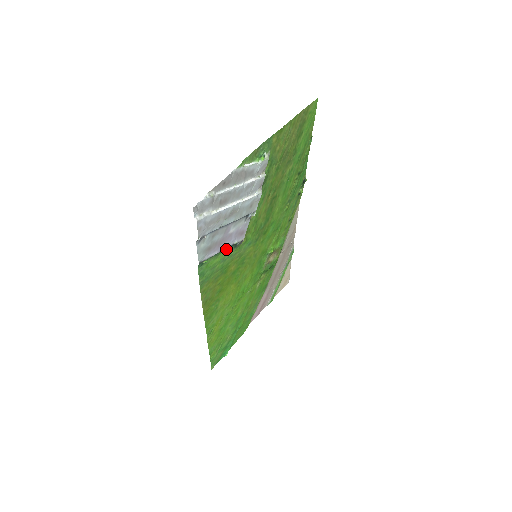
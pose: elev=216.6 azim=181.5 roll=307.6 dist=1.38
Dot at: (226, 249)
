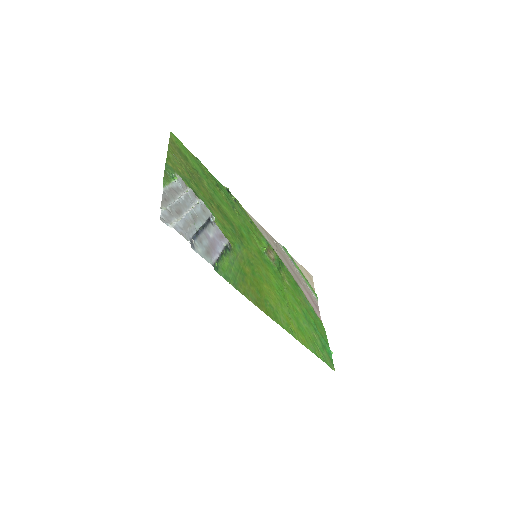
Dot at: (224, 253)
